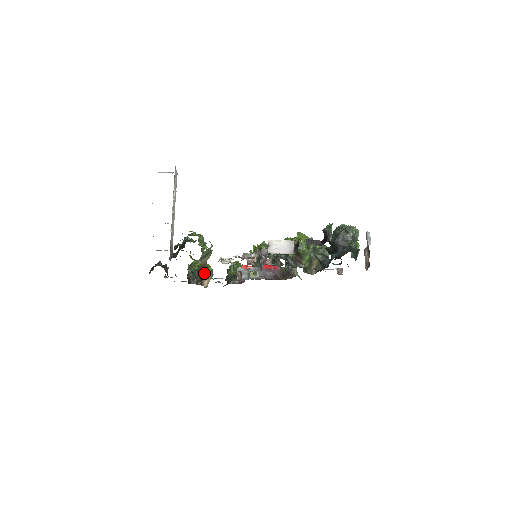
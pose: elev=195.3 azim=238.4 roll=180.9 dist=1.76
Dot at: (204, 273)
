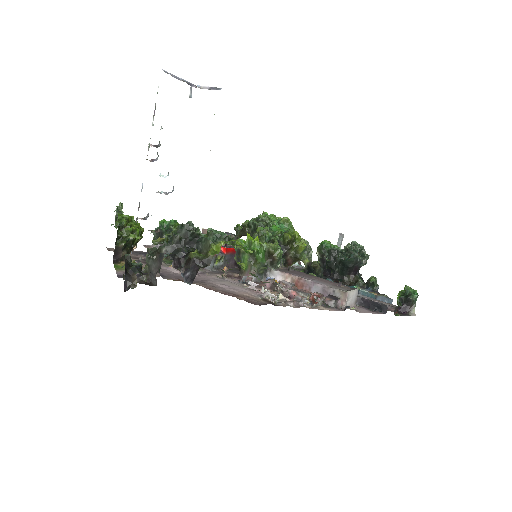
Dot at: (137, 241)
